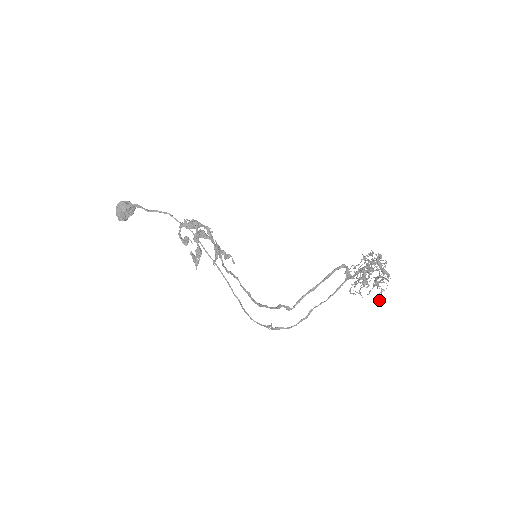
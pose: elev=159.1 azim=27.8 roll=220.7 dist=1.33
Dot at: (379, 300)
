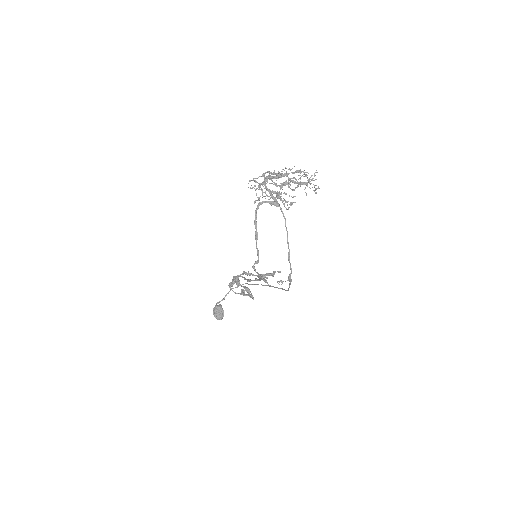
Dot at: (315, 189)
